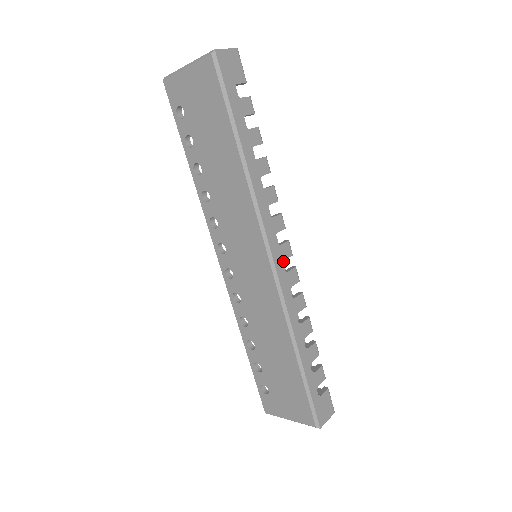
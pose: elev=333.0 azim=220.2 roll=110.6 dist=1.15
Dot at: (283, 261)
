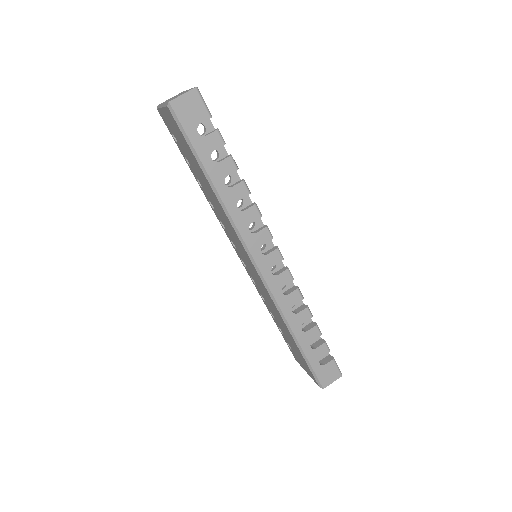
Dot at: (271, 267)
